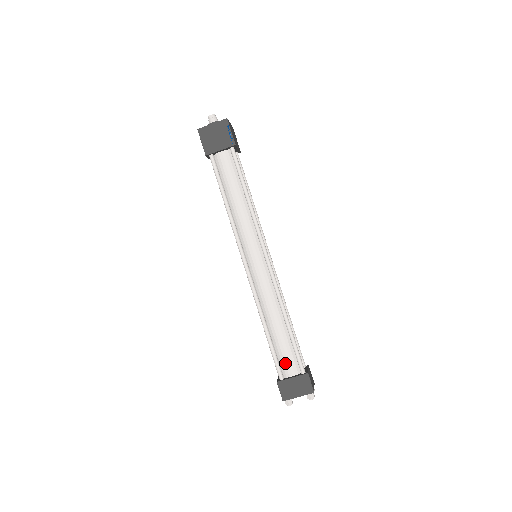
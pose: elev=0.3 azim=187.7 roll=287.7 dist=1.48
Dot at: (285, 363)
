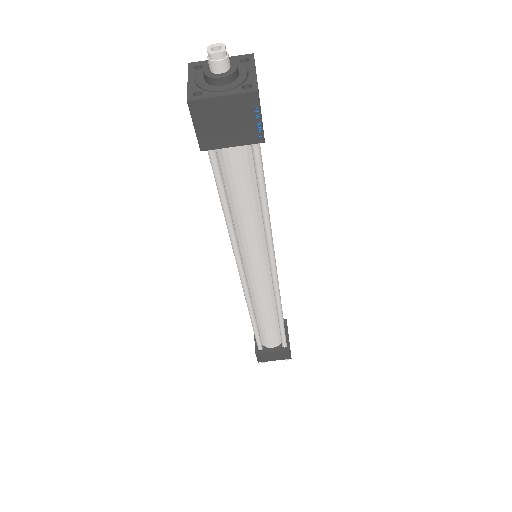
Dot at: (268, 341)
